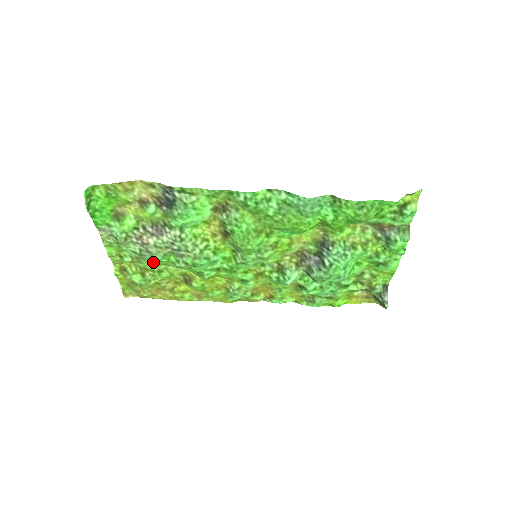
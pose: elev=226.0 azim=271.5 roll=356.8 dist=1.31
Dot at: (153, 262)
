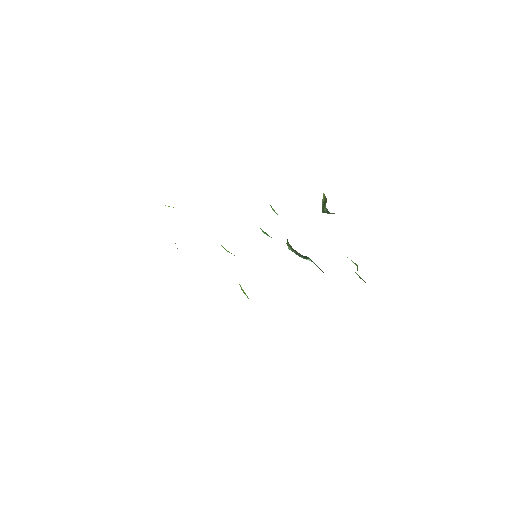
Dot at: occluded
